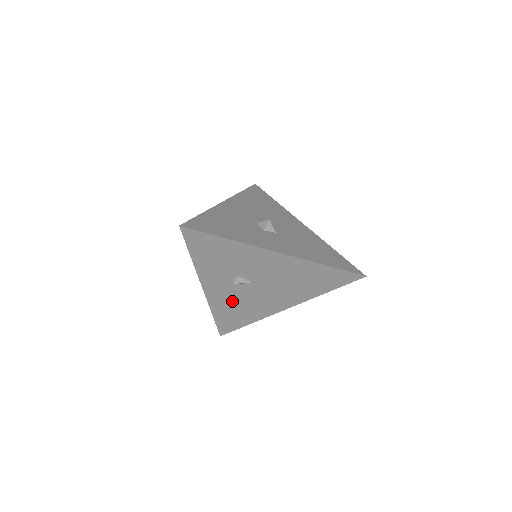
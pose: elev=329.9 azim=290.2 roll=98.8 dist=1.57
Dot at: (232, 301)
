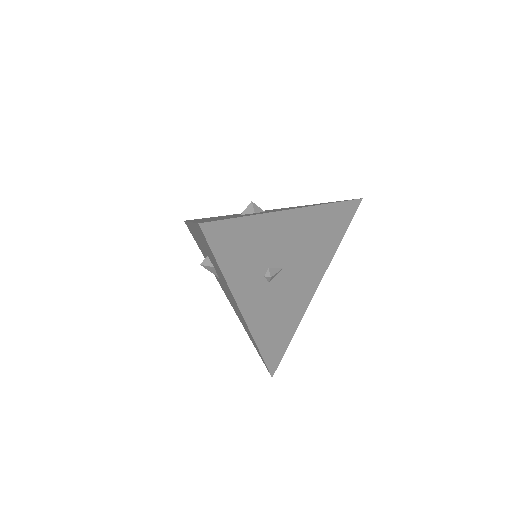
Dot at: (271, 312)
